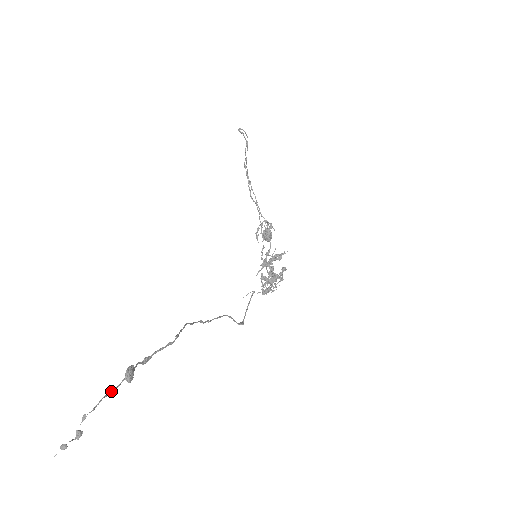
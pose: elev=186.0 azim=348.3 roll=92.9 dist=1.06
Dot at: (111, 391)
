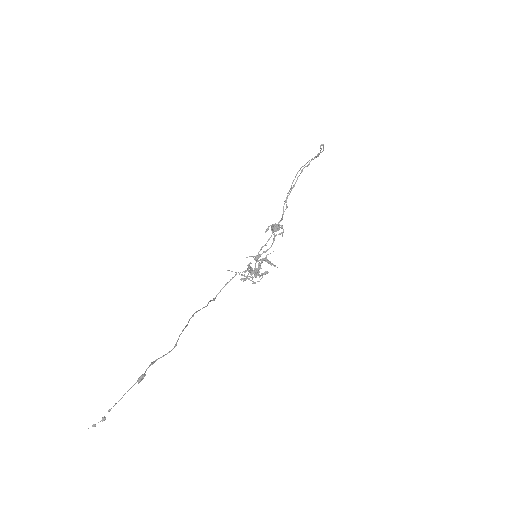
Dot at: occluded
